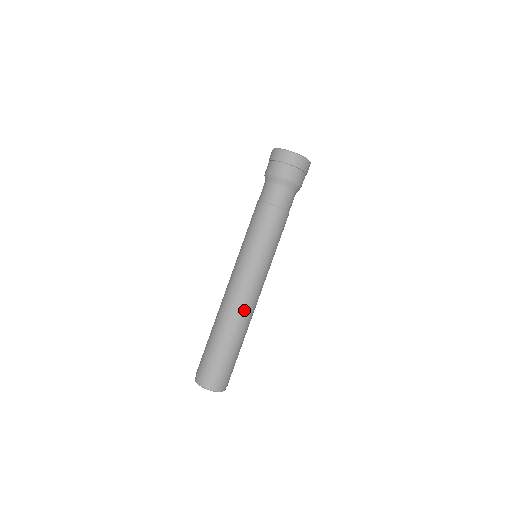
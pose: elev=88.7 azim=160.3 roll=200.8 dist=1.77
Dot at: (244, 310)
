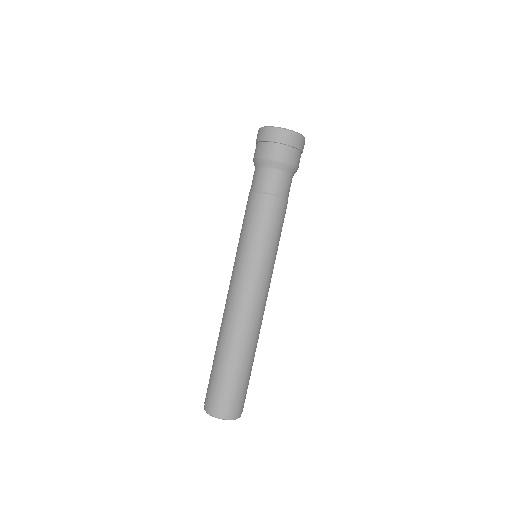
Dot at: (242, 320)
